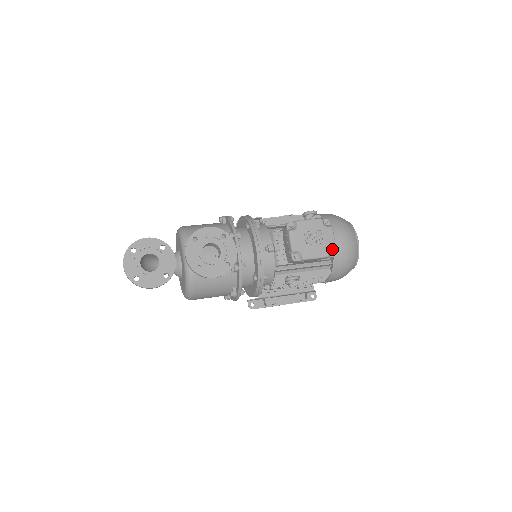
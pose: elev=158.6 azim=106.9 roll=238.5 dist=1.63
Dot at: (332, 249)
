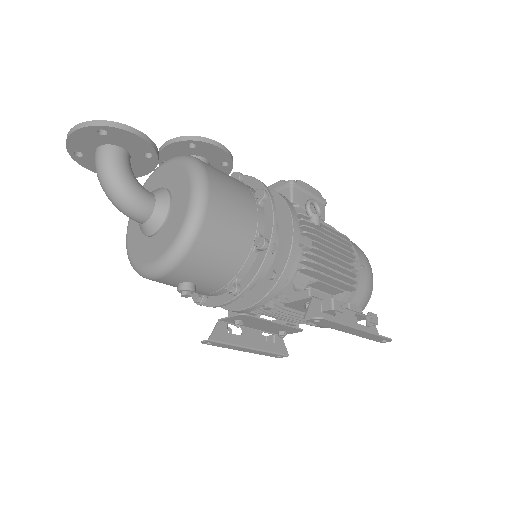
Dot at: occluded
